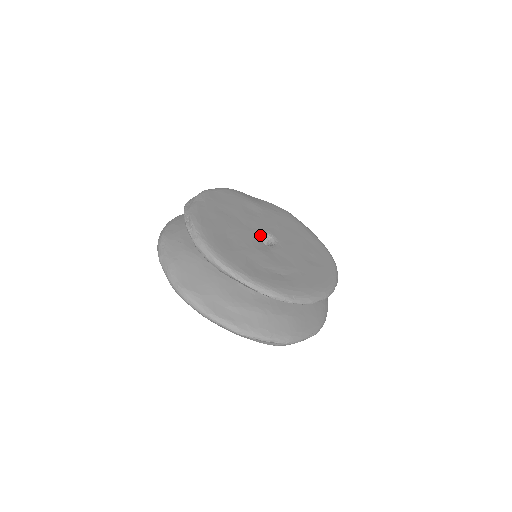
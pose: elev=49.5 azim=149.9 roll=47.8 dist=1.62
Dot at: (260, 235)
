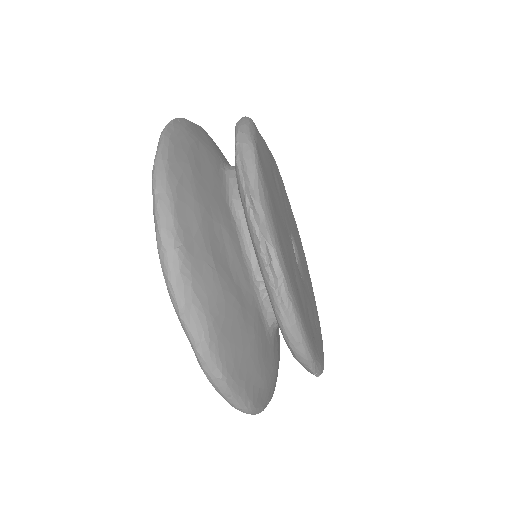
Dot at: occluded
